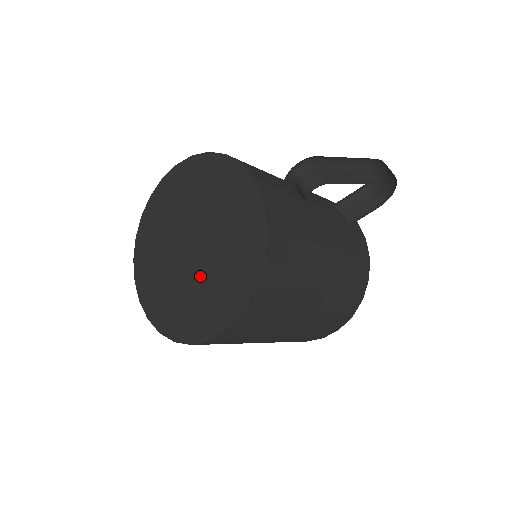
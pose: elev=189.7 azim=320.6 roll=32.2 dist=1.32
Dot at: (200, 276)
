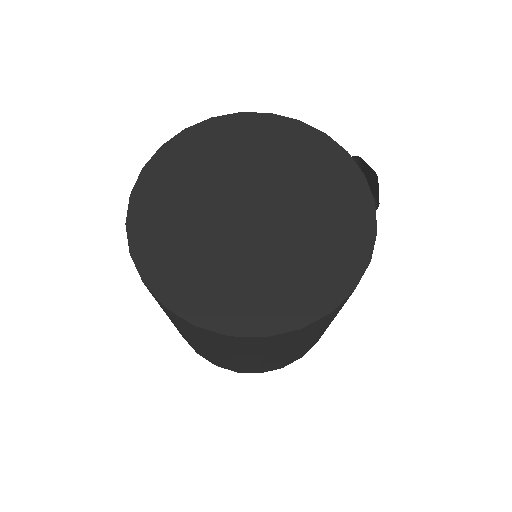
Dot at: (272, 249)
